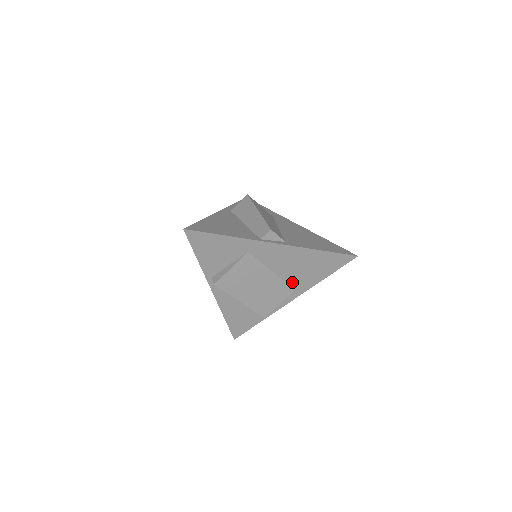
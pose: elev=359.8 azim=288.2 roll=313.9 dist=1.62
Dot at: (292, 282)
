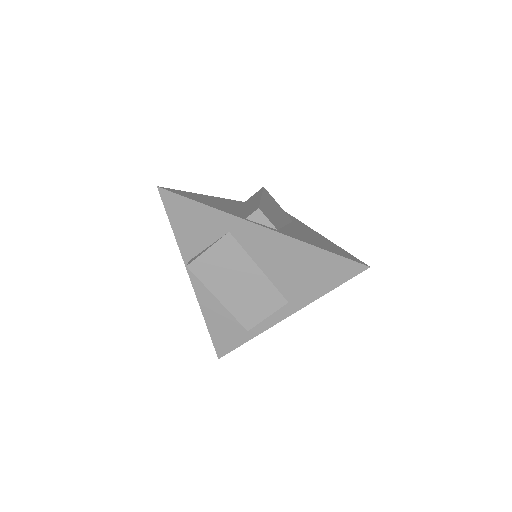
Dot at: (285, 289)
